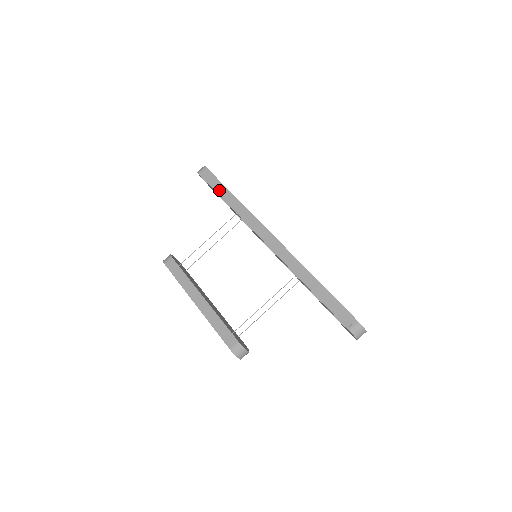
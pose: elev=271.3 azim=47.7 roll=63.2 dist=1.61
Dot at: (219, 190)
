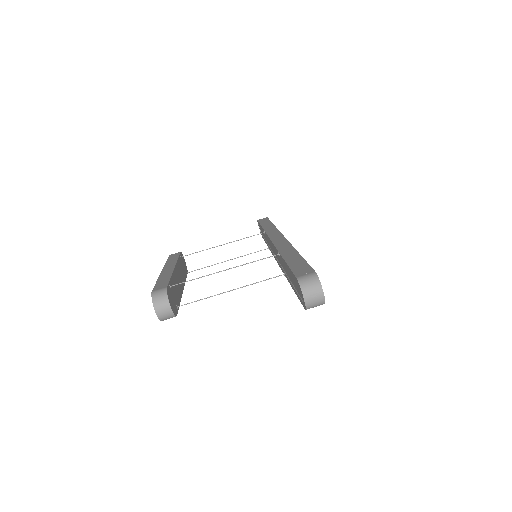
Dot at: (264, 223)
